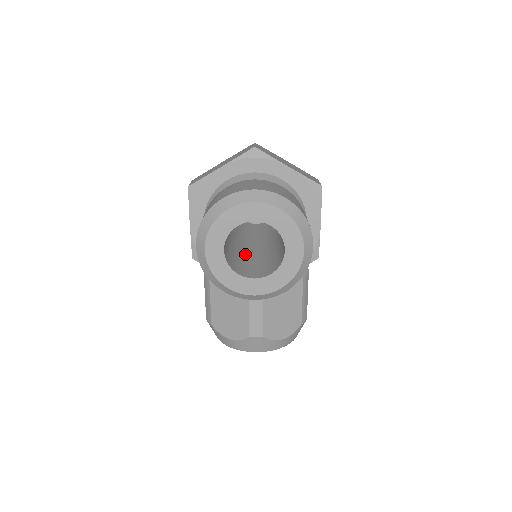
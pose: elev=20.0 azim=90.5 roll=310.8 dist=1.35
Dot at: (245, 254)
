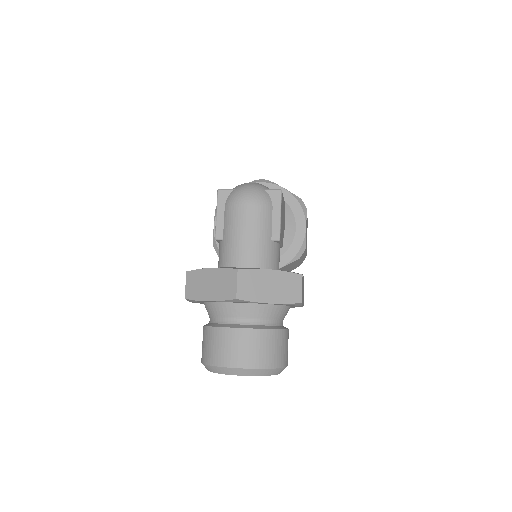
Dot at: occluded
